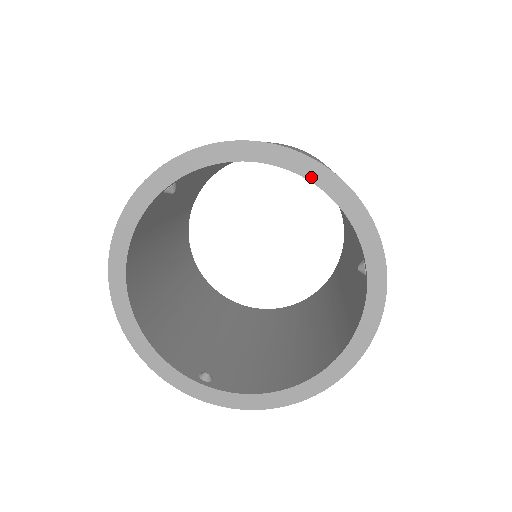
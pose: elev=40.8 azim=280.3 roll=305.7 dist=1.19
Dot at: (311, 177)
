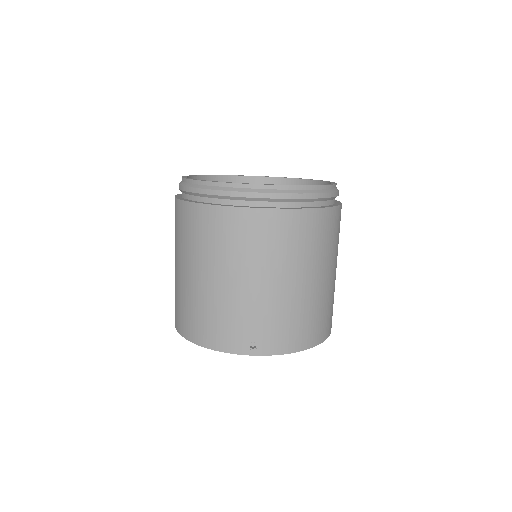
Dot at: occluded
